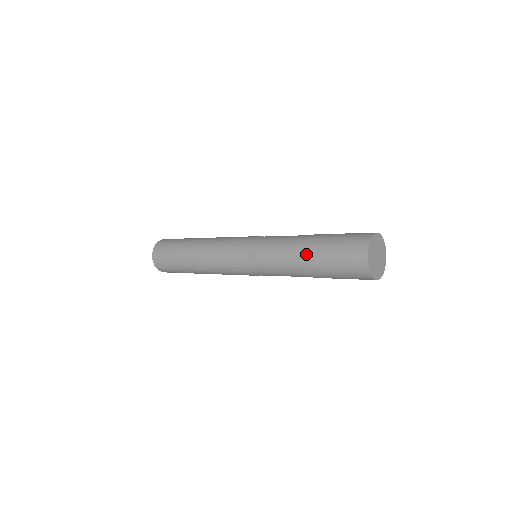
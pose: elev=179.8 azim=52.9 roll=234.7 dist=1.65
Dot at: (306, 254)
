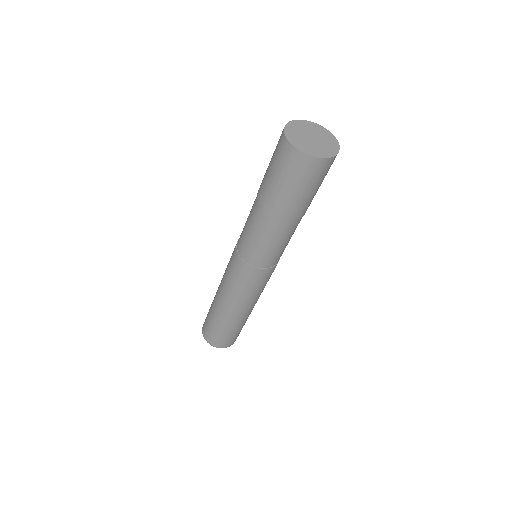
Dot at: occluded
